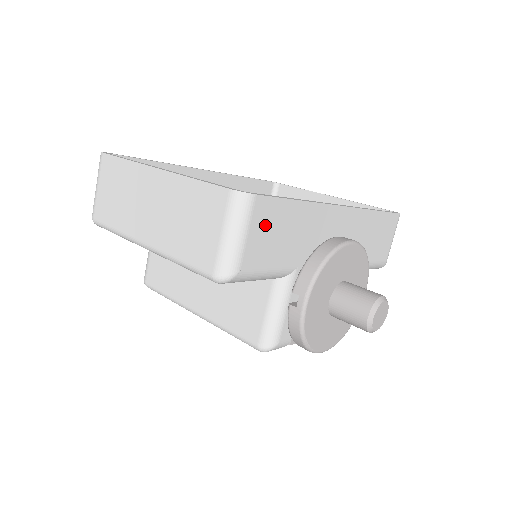
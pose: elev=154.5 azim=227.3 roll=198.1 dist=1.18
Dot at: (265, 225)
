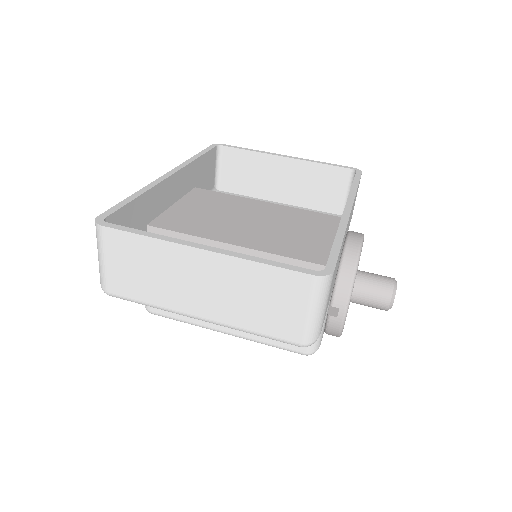
Dot at: (332, 283)
